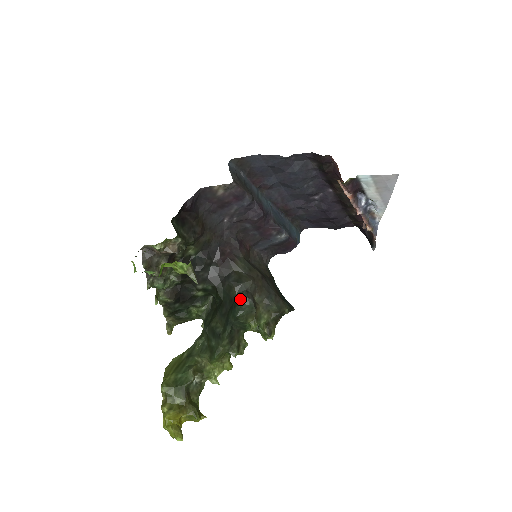
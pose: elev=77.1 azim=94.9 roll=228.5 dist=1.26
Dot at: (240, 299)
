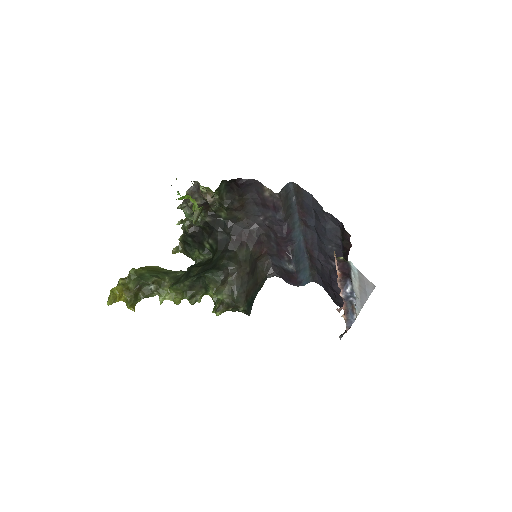
Dot at: (219, 268)
